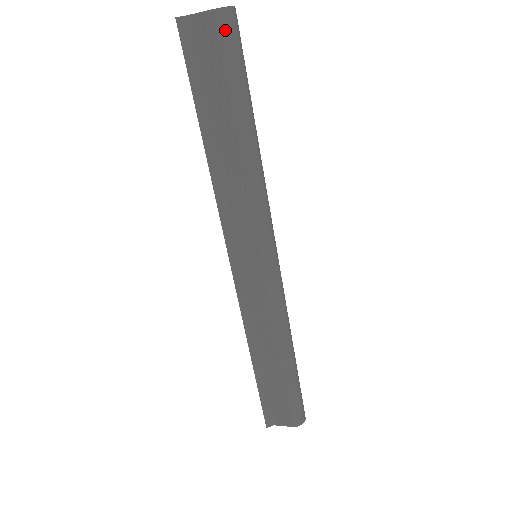
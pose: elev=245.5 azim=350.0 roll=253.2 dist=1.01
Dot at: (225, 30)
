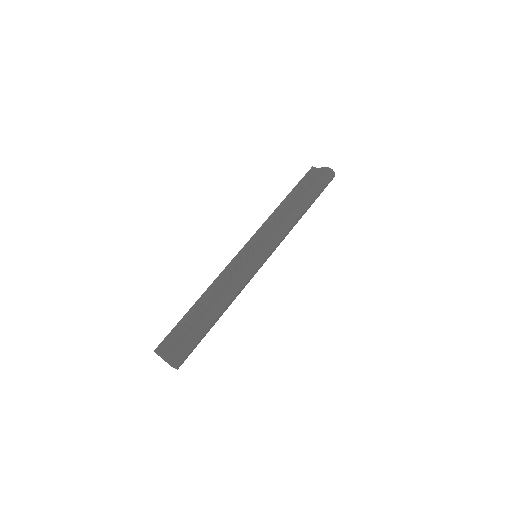
Dot at: (324, 173)
